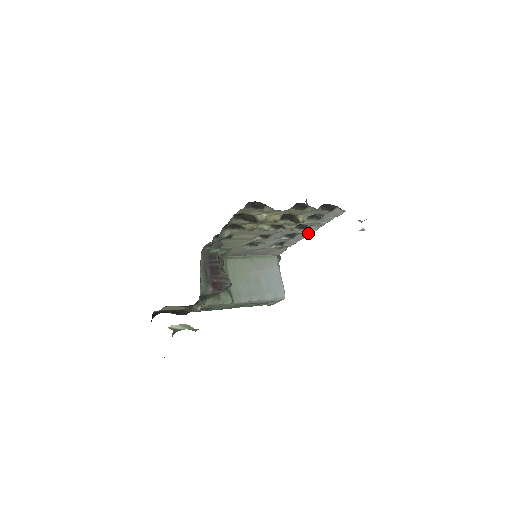
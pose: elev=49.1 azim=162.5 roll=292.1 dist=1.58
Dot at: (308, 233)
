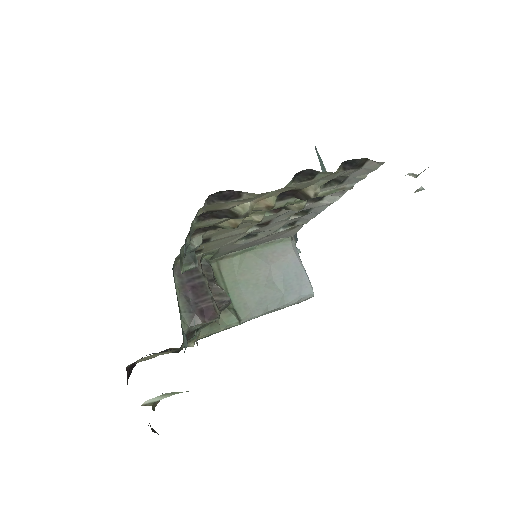
Dot at: (328, 203)
